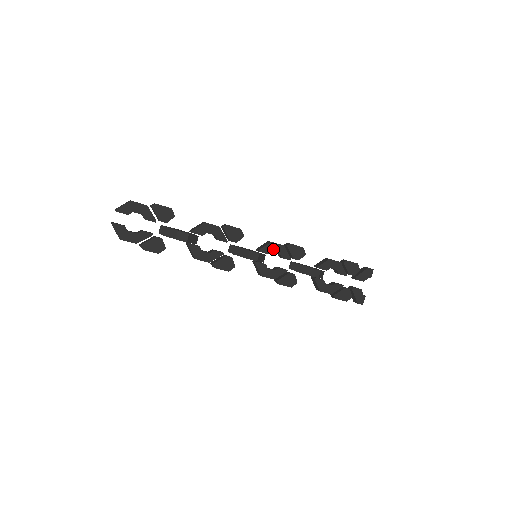
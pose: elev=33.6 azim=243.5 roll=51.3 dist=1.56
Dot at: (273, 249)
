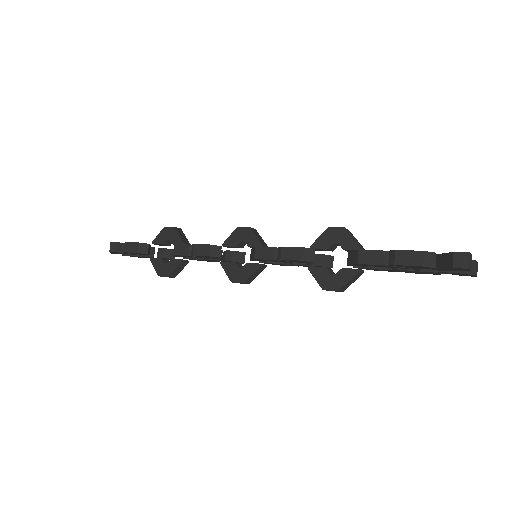
Dot at: (264, 260)
